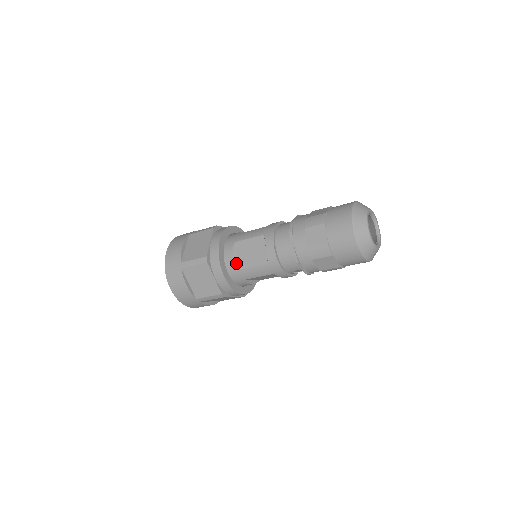
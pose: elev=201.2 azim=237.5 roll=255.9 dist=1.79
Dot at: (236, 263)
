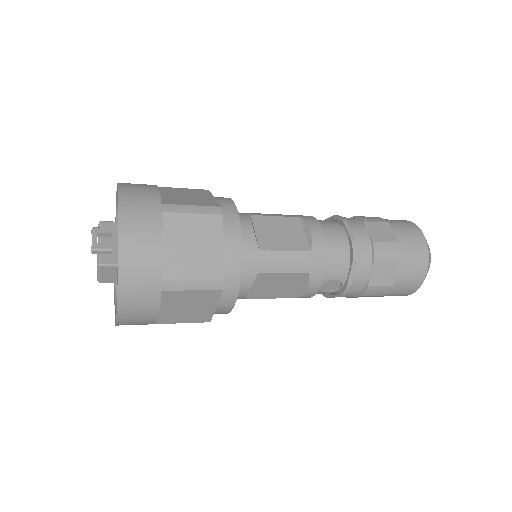
Dot at: (256, 239)
